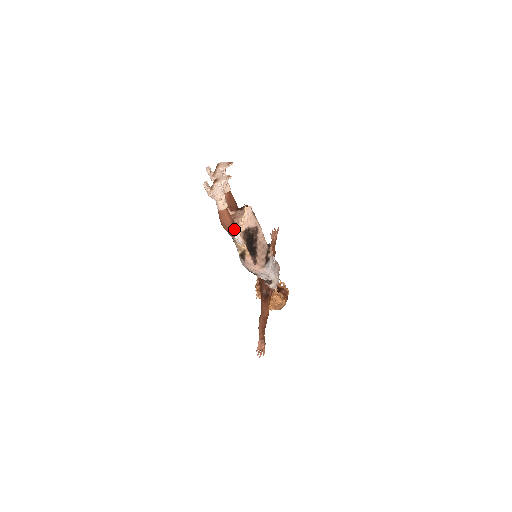
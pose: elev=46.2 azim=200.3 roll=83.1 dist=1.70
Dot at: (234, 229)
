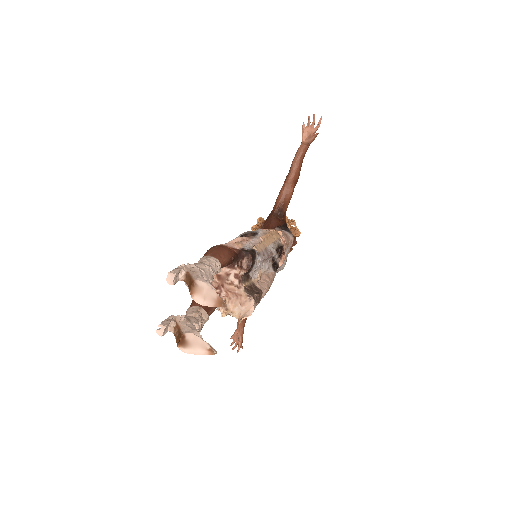
Dot at: occluded
